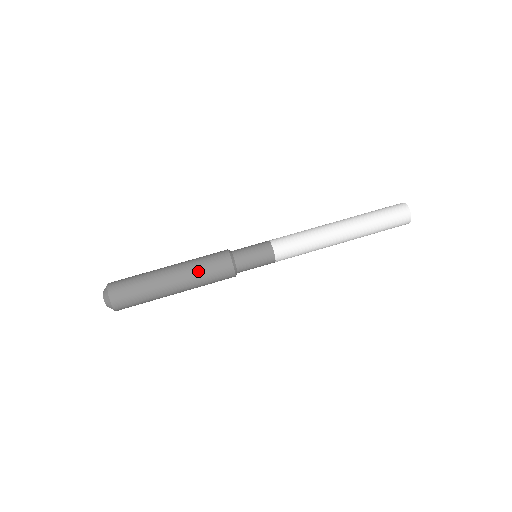
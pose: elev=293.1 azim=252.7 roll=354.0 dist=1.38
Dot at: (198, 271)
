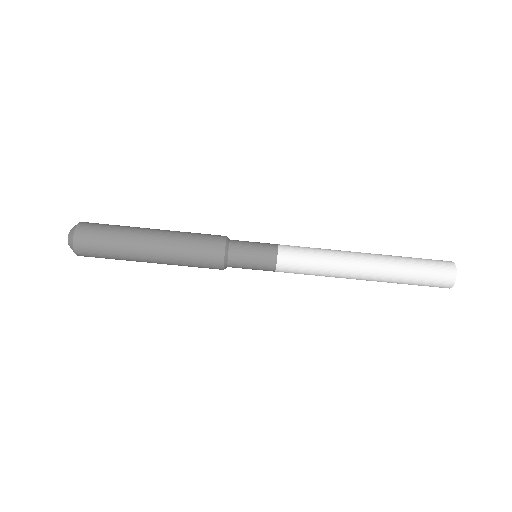
Dot at: (182, 245)
